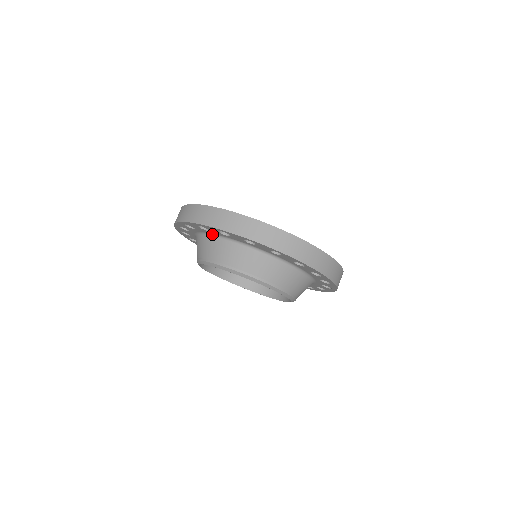
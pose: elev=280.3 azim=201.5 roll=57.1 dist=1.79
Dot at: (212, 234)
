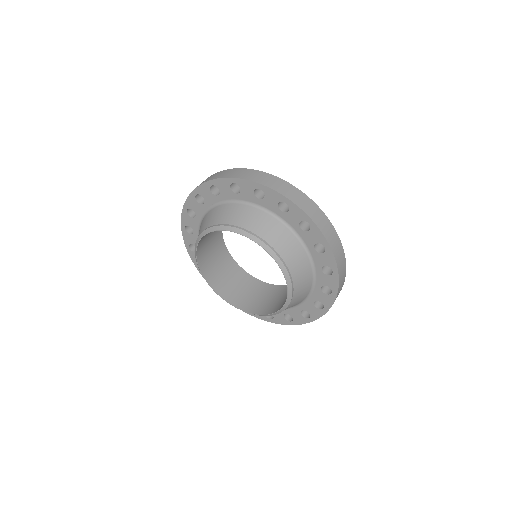
Dot at: (208, 209)
